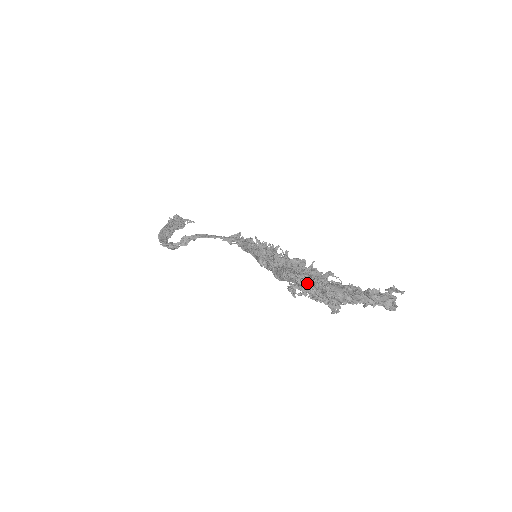
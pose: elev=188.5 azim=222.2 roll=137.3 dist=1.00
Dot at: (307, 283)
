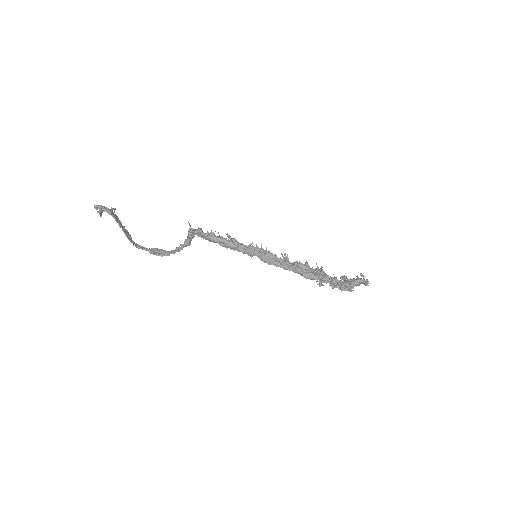
Dot at: (333, 281)
